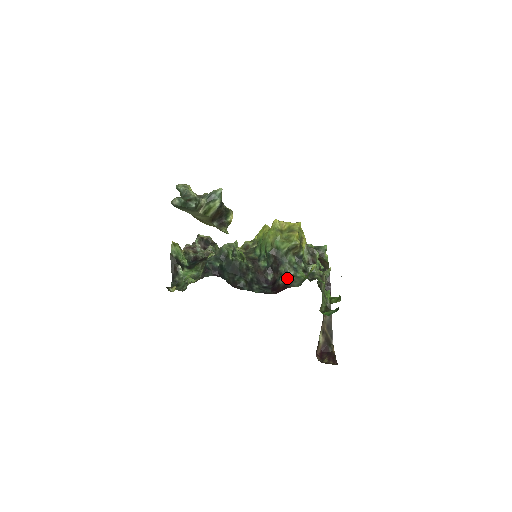
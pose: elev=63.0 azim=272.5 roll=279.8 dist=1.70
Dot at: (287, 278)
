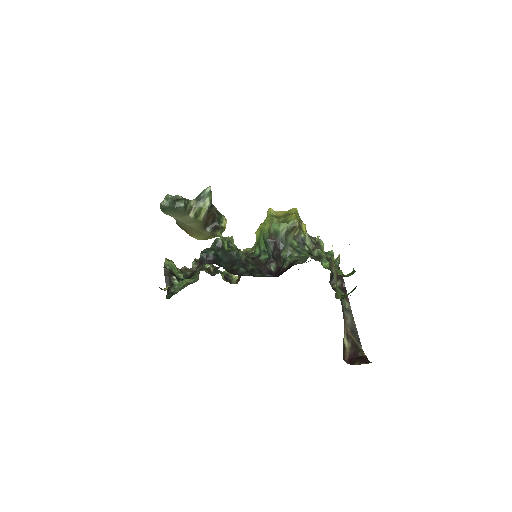
Dot at: (291, 260)
